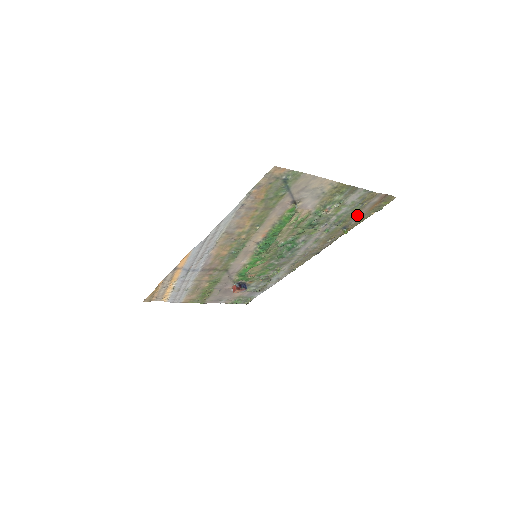
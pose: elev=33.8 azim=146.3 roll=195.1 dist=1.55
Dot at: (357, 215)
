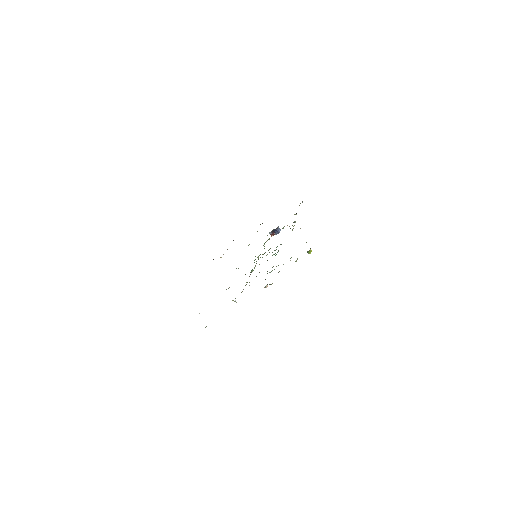
Dot at: occluded
